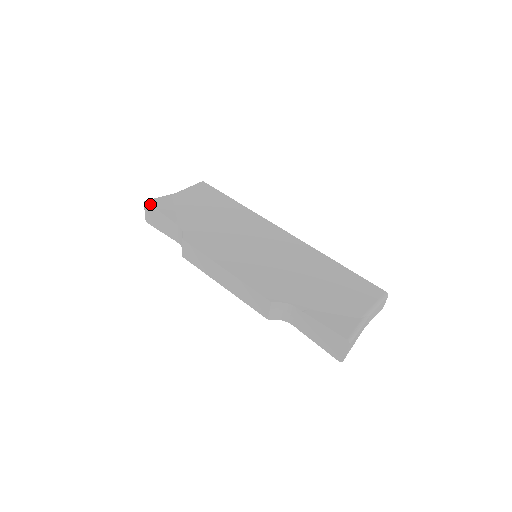
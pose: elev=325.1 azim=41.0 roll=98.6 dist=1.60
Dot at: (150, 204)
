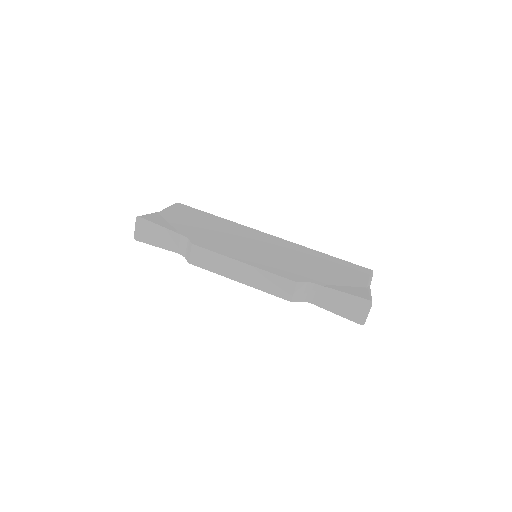
Dot at: (144, 219)
